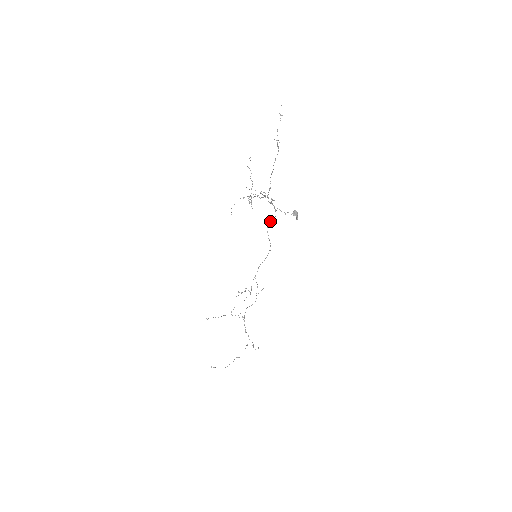
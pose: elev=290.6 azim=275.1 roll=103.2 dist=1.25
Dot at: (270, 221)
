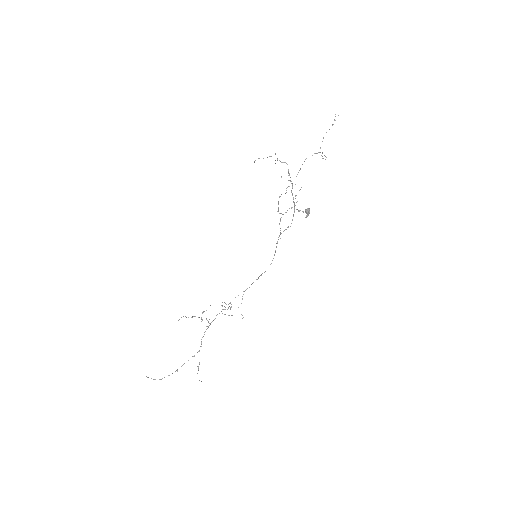
Dot at: (285, 229)
